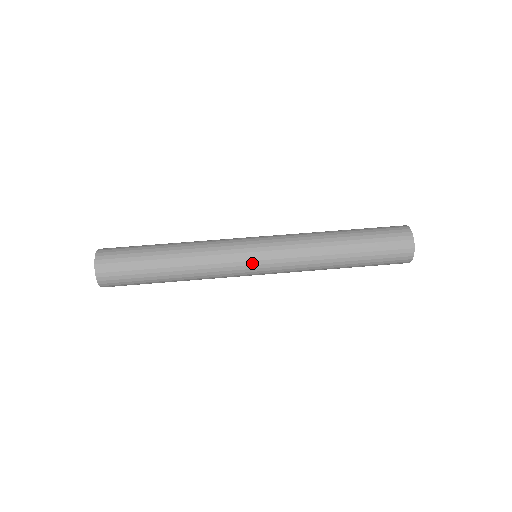
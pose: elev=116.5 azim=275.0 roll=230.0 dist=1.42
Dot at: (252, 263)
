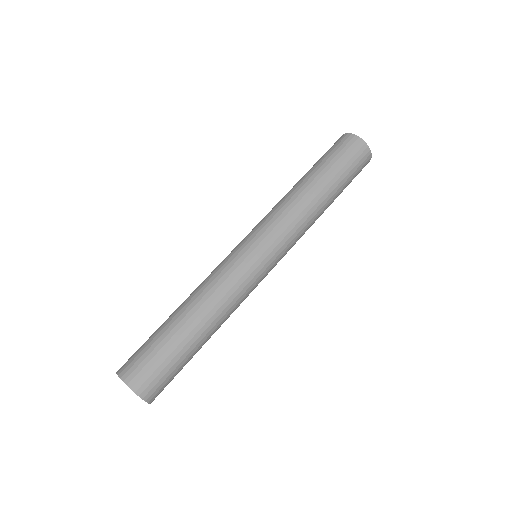
Dot at: (268, 272)
